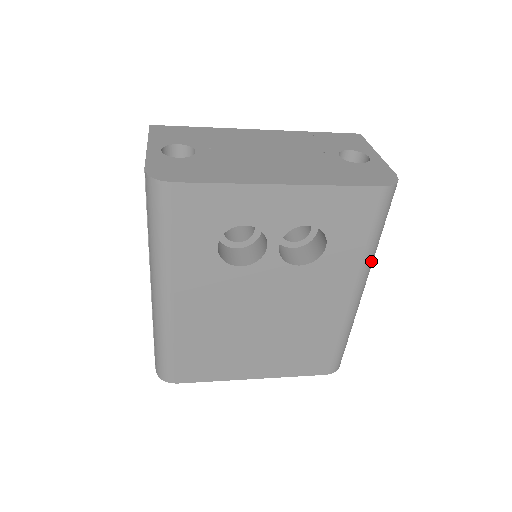
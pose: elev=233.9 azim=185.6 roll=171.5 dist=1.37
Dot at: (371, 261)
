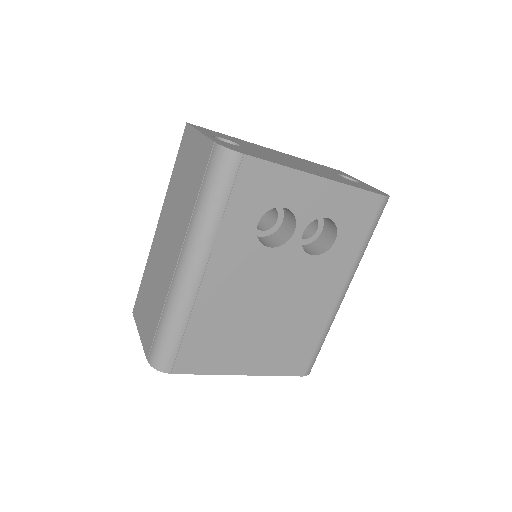
Dot at: occluded
